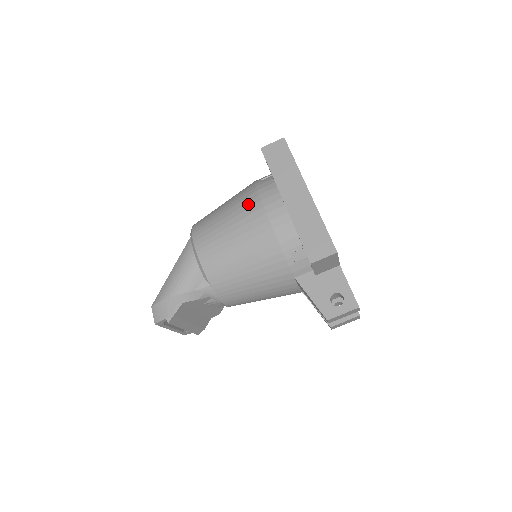
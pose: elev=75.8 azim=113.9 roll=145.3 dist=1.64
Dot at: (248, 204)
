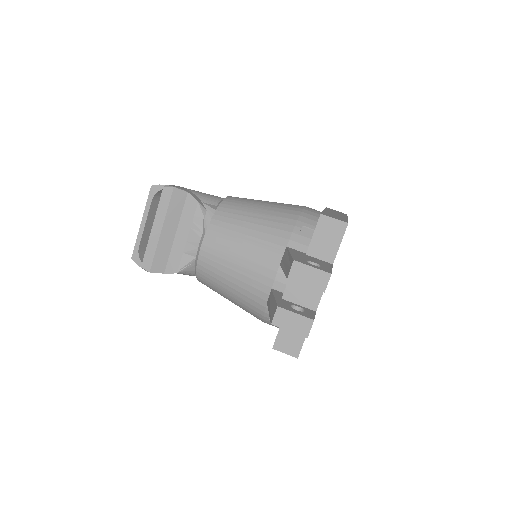
Dot at: occluded
